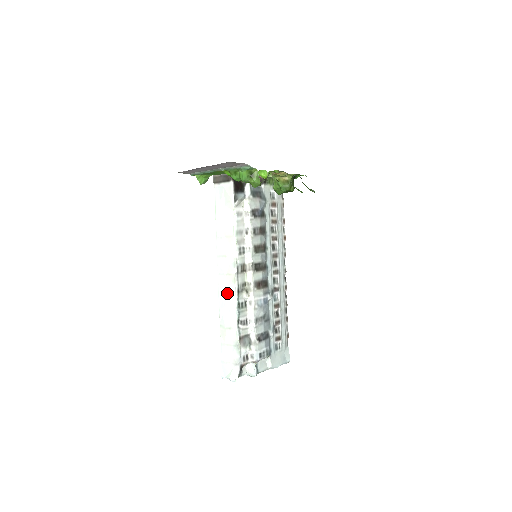
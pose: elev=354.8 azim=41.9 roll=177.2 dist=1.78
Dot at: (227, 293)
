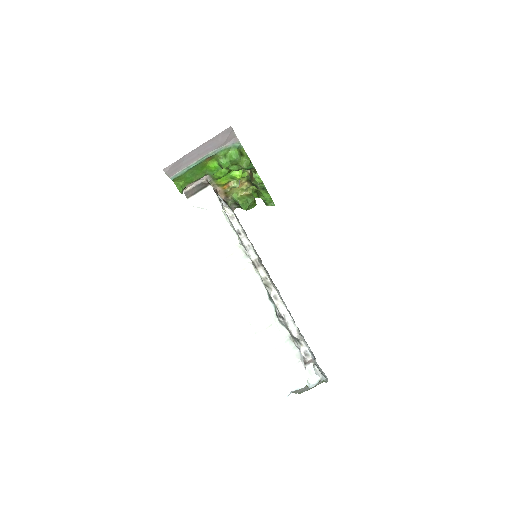
Dot at: (249, 290)
